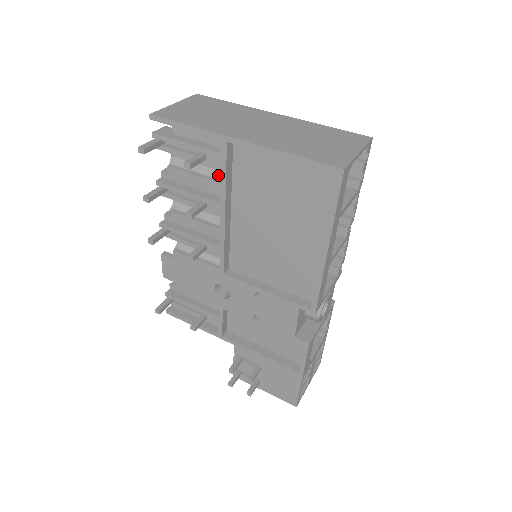
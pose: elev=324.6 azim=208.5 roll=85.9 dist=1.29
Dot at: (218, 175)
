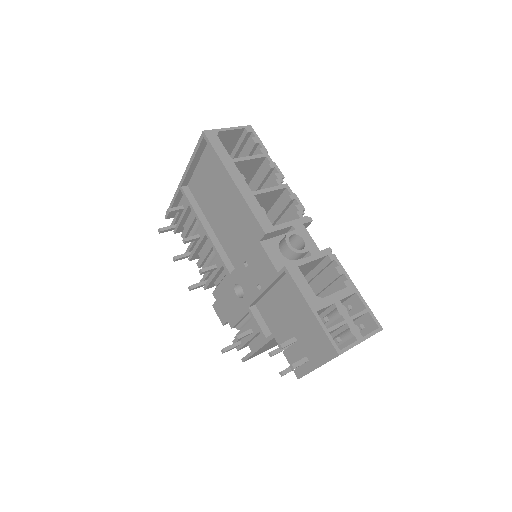
Dot at: occluded
